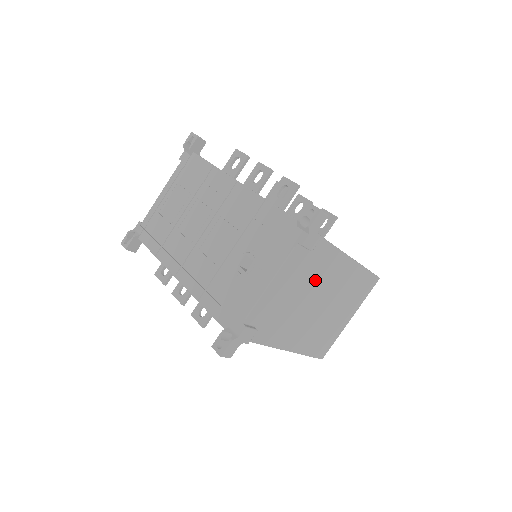
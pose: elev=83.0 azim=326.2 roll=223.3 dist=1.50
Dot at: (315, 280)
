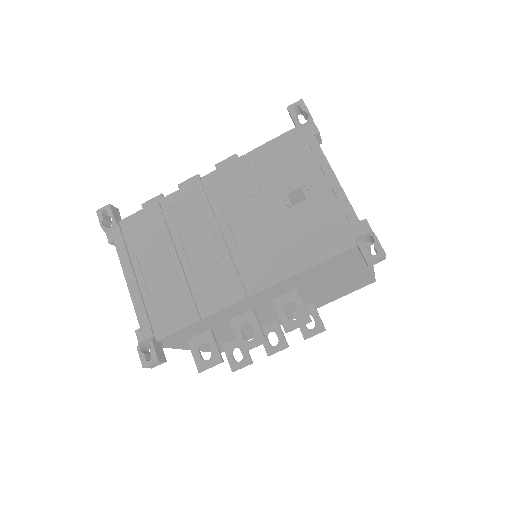
Dot at: occluded
